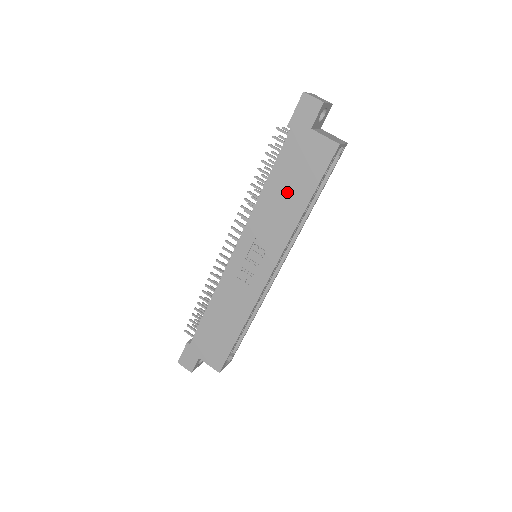
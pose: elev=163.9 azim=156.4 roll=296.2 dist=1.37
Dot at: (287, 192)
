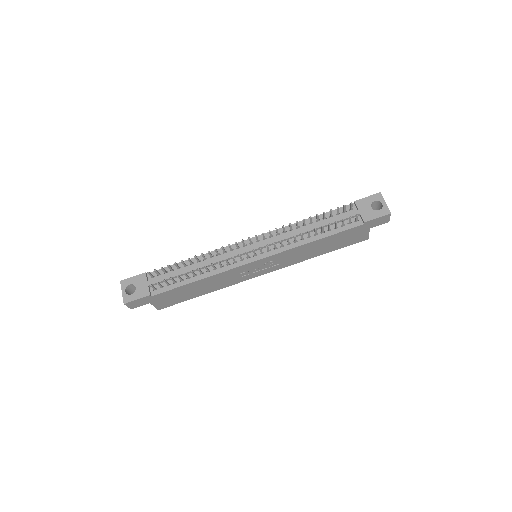
Dot at: (322, 247)
